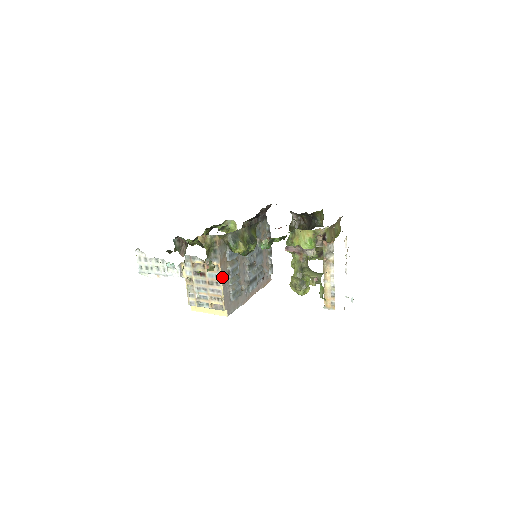
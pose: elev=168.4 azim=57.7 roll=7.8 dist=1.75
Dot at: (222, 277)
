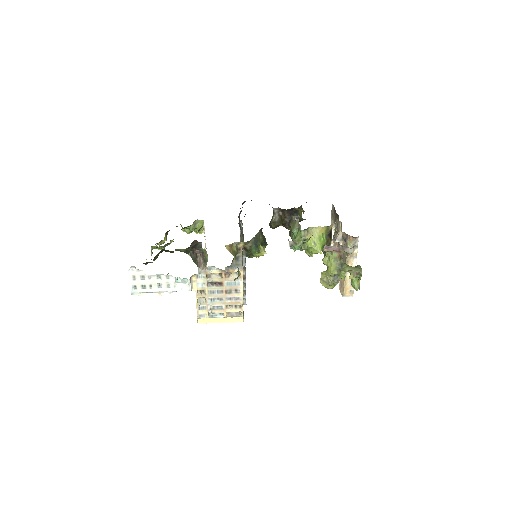
Dot at: occluded
